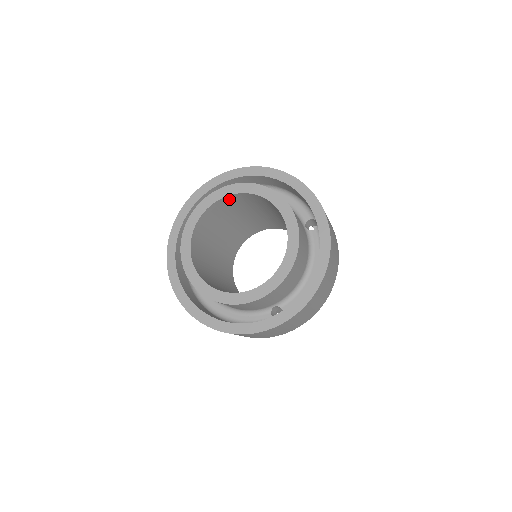
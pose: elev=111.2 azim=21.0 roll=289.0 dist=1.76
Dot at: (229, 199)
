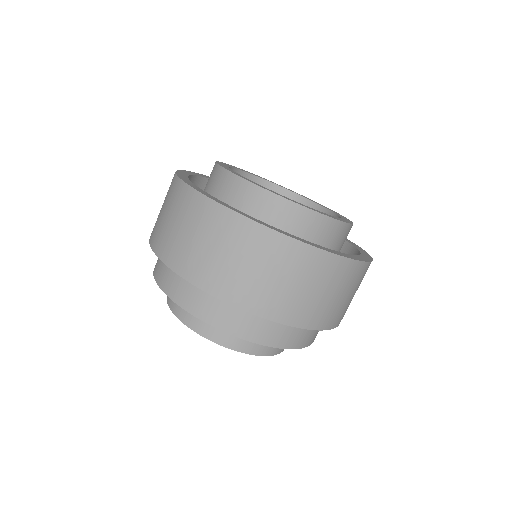
Dot at: occluded
